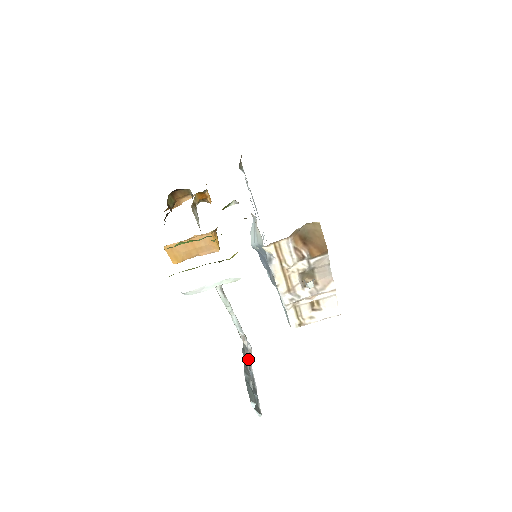
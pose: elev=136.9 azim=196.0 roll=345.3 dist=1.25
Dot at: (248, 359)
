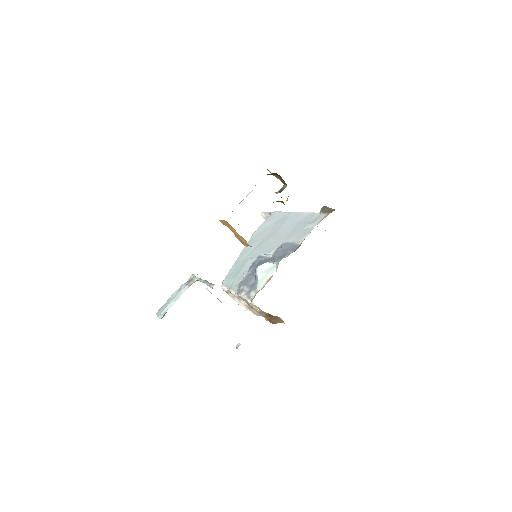
Dot at: occluded
